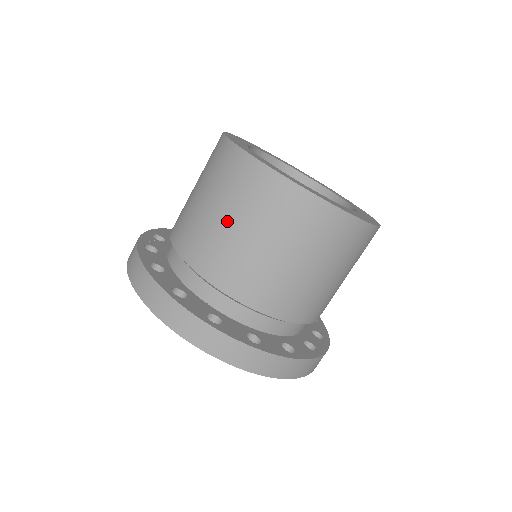
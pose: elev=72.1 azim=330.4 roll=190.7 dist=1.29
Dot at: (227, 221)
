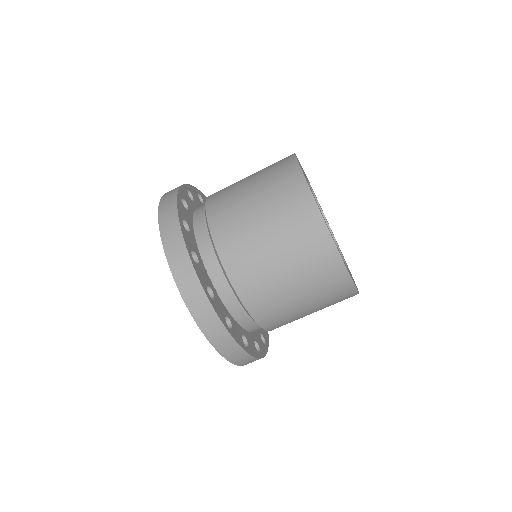
Dot at: (249, 182)
